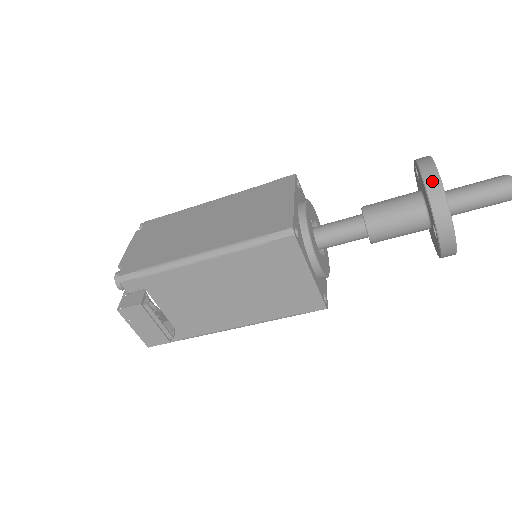
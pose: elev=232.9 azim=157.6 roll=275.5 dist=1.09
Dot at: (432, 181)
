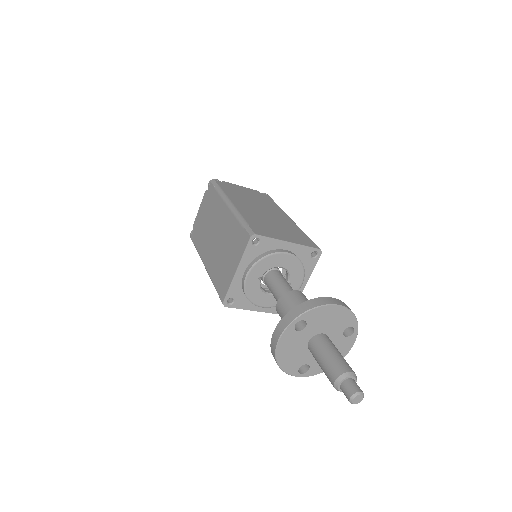
Dot at: (272, 351)
